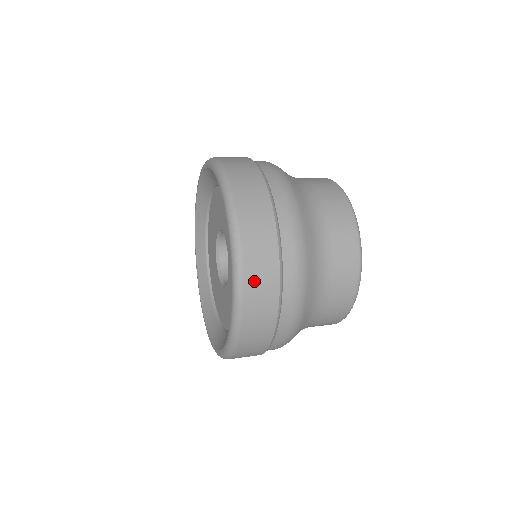
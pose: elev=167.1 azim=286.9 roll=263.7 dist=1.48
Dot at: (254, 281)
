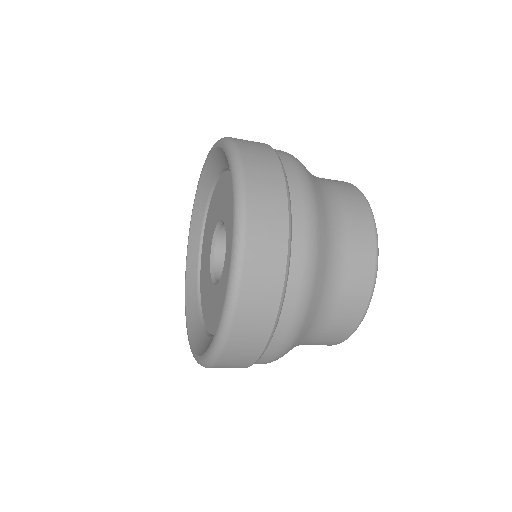
Dot at: (253, 286)
